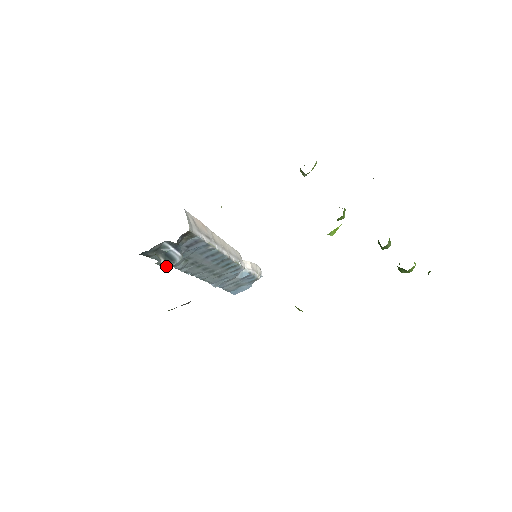
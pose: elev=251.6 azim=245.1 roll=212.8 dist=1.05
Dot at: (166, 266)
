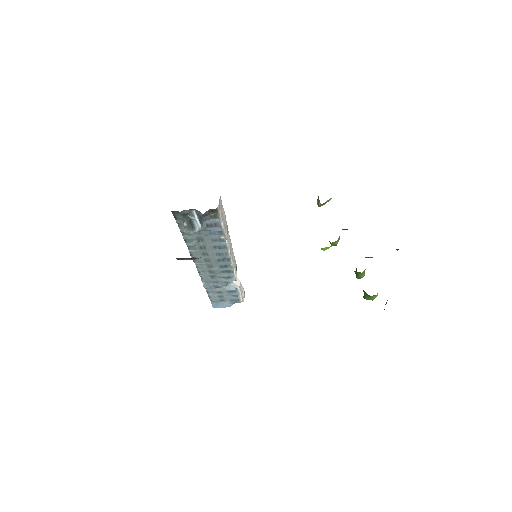
Dot at: (186, 231)
